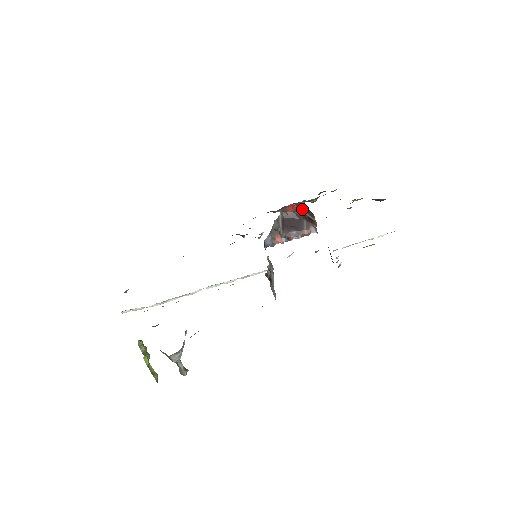
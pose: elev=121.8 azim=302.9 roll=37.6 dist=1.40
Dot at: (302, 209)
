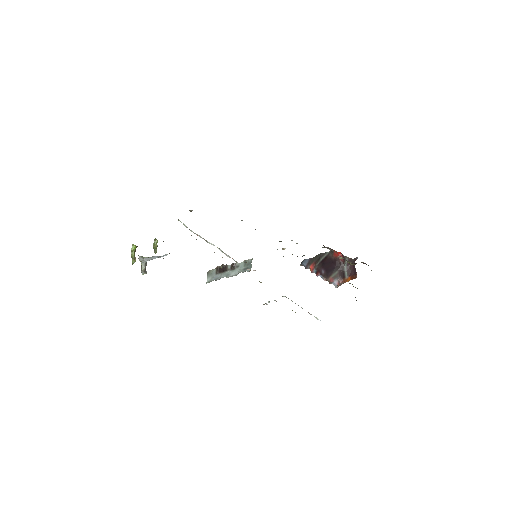
Dot at: (345, 262)
